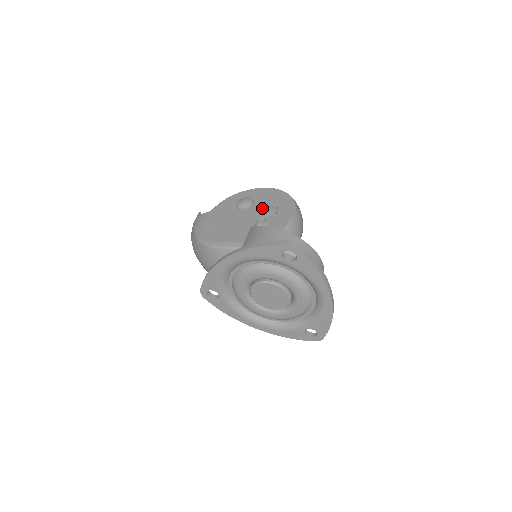
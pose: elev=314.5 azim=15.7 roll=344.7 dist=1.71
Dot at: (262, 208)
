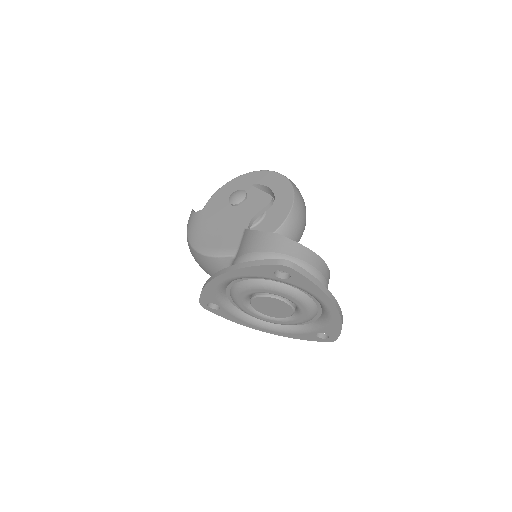
Dot at: (256, 203)
